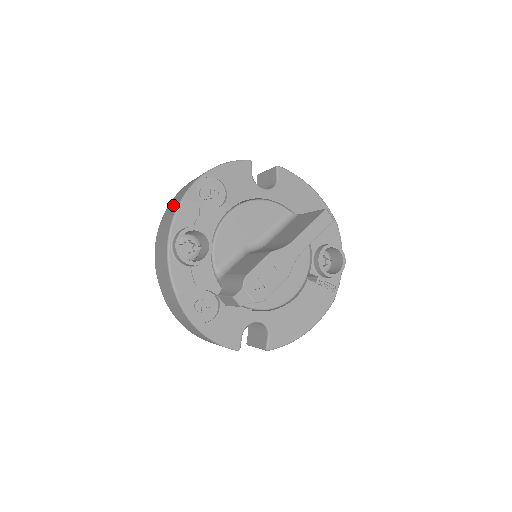
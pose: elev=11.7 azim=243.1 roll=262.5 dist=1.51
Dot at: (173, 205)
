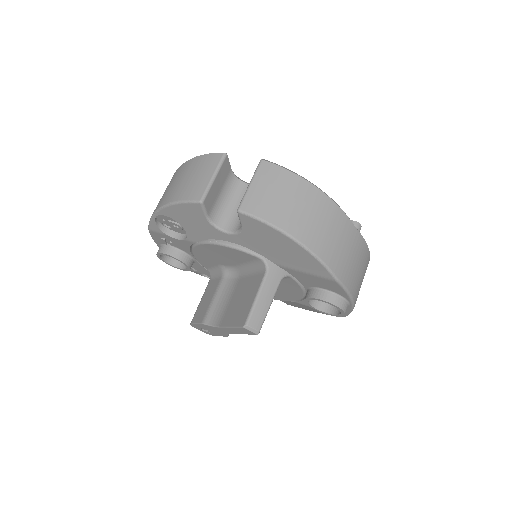
Dot at: occluded
